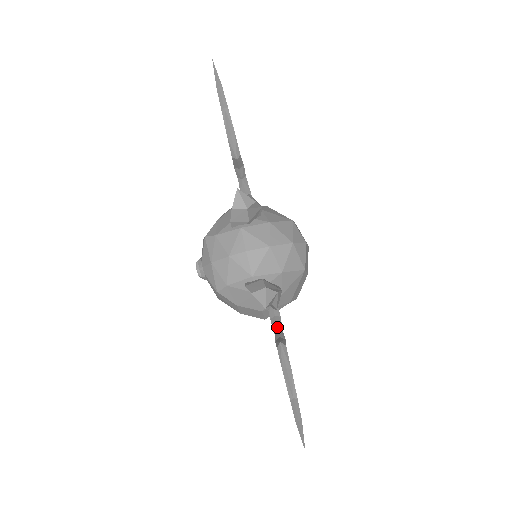
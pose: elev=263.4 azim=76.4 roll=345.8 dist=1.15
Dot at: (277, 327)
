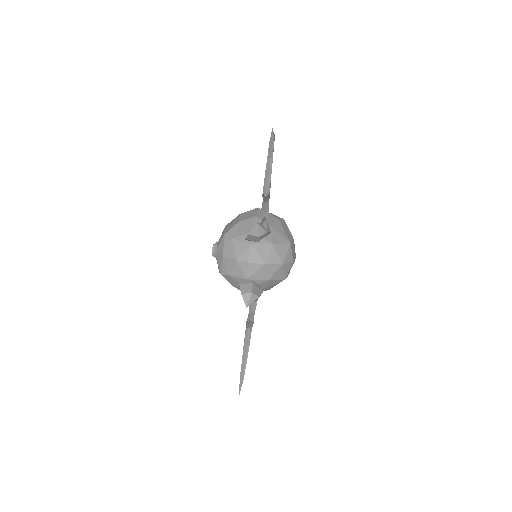
Dot at: (252, 310)
